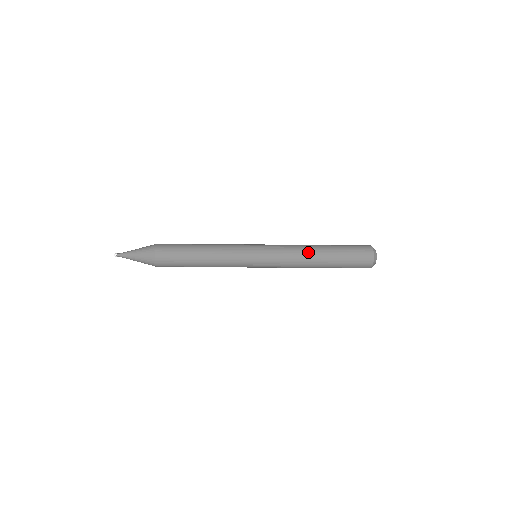
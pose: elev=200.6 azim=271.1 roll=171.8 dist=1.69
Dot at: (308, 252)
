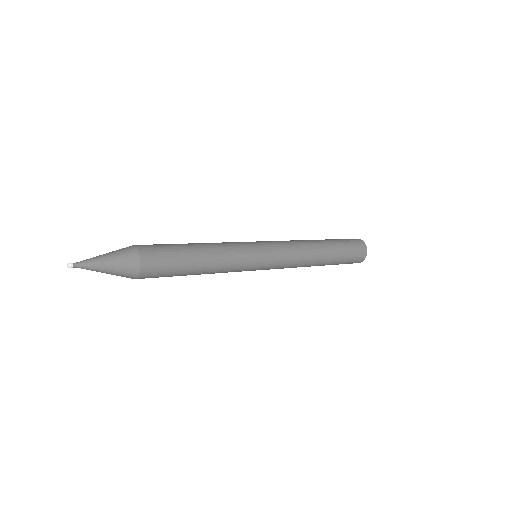
Dot at: (312, 263)
